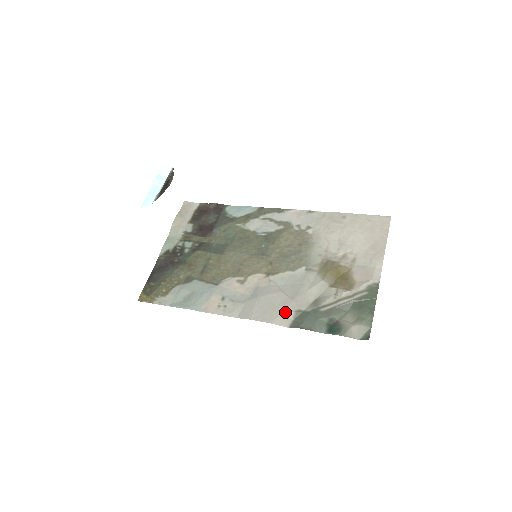
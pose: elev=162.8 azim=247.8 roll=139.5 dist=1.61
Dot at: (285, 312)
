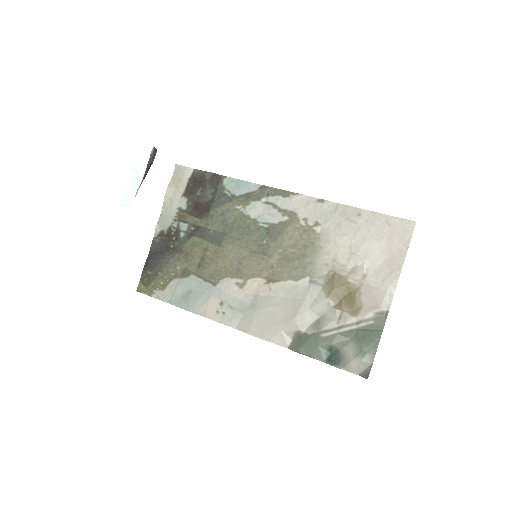
Dot at: (284, 331)
